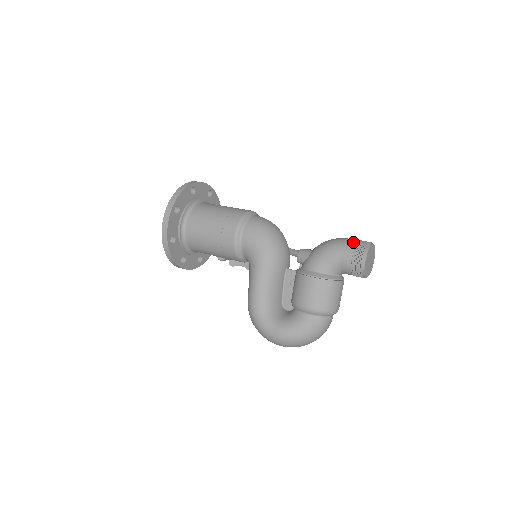
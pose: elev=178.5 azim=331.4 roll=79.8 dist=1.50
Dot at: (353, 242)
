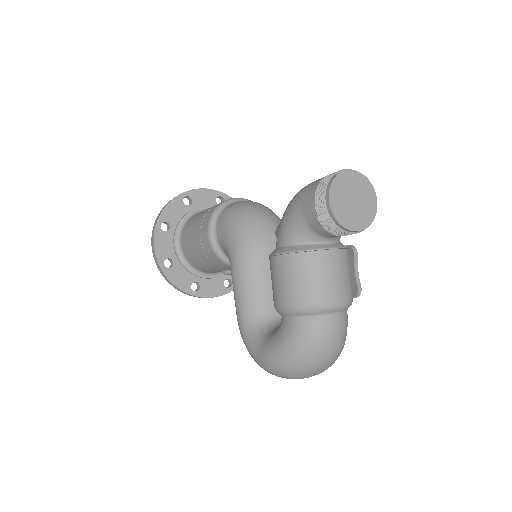
Dot at: (318, 180)
